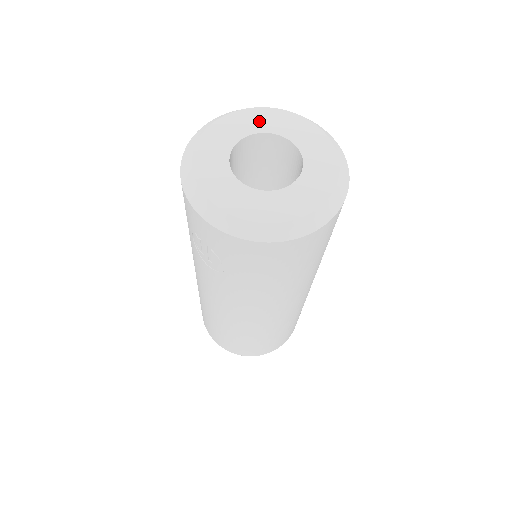
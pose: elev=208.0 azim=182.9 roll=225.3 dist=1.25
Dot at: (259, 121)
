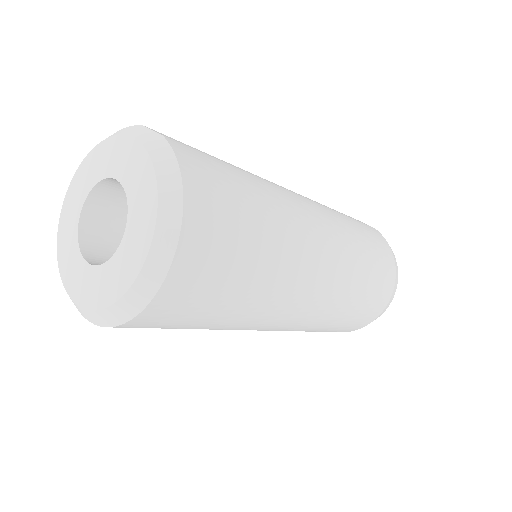
Dot at: (93, 169)
